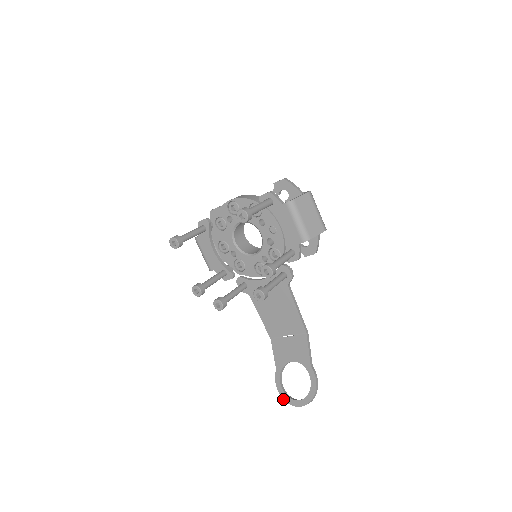
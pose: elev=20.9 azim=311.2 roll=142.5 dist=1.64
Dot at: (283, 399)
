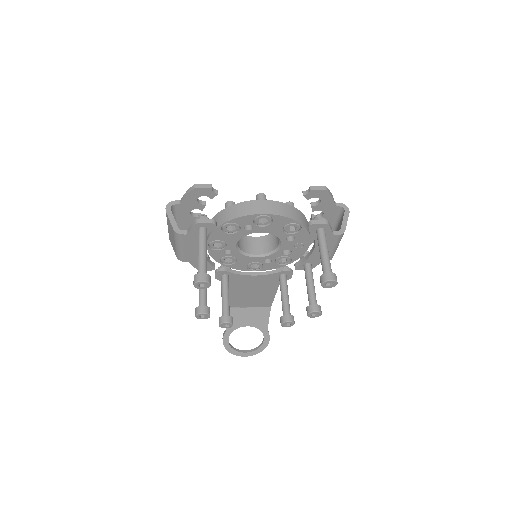
Dot at: (229, 352)
